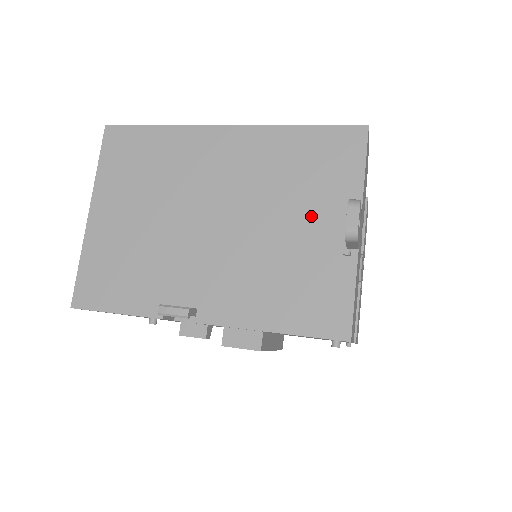
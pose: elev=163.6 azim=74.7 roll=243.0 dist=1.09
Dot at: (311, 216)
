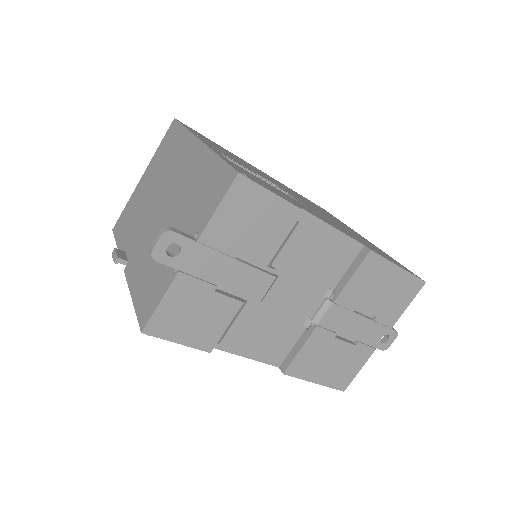
Dot at: (182, 231)
